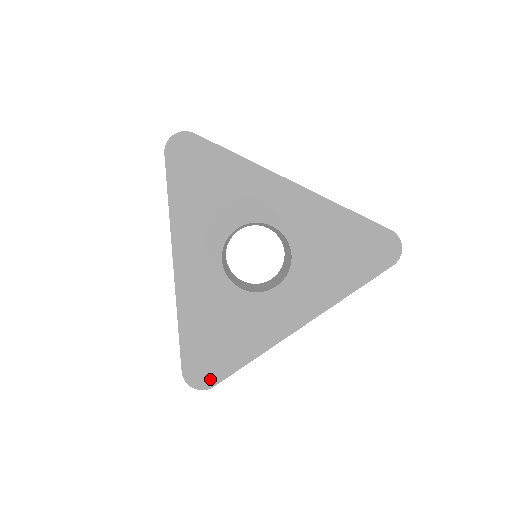
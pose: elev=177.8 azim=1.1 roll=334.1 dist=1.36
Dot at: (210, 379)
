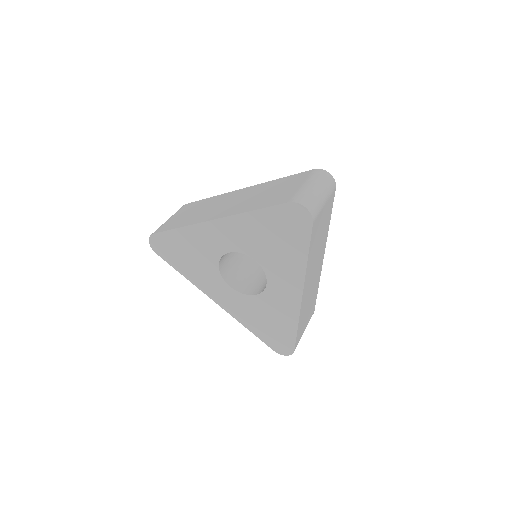
Dot at: (289, 348)
